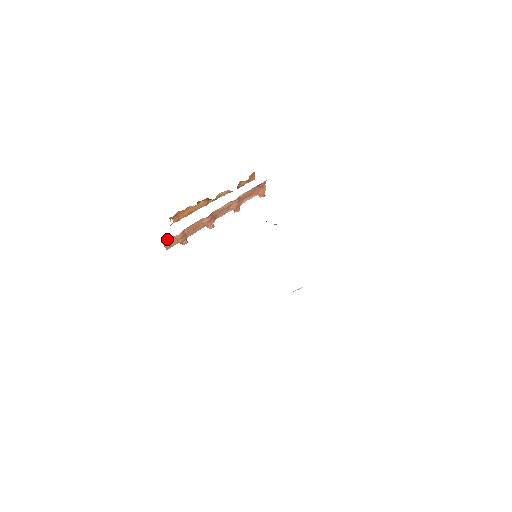
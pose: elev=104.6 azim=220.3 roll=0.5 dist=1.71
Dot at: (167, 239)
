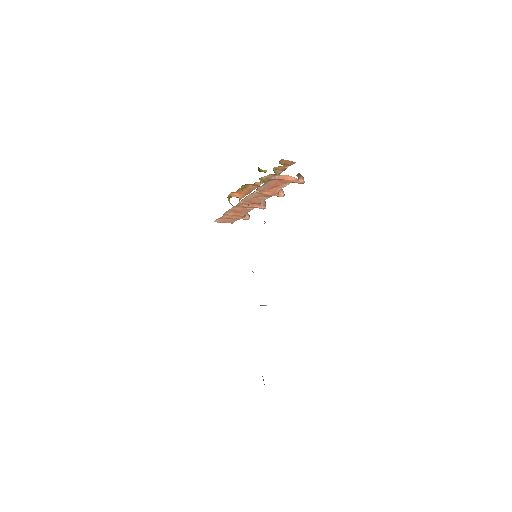
Dot at: (217, 219)
